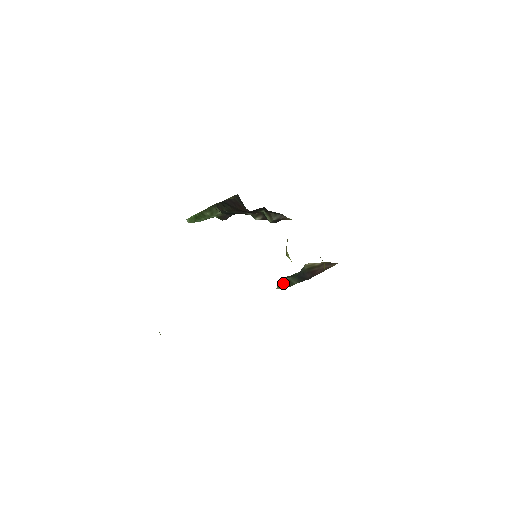
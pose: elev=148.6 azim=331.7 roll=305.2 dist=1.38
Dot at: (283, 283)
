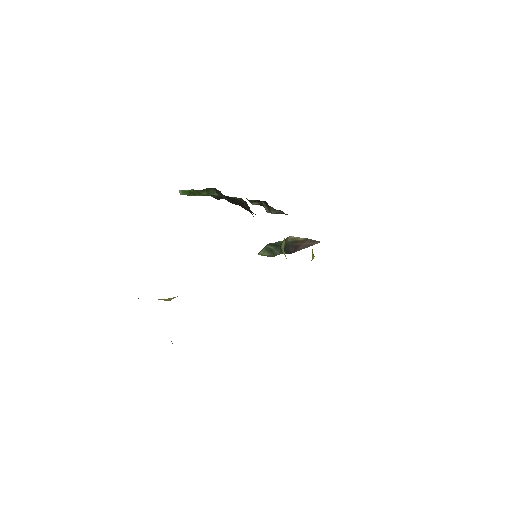
Dot at: (266, 251)
